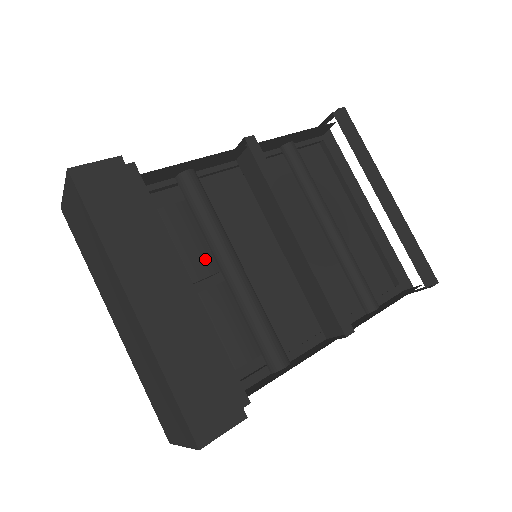
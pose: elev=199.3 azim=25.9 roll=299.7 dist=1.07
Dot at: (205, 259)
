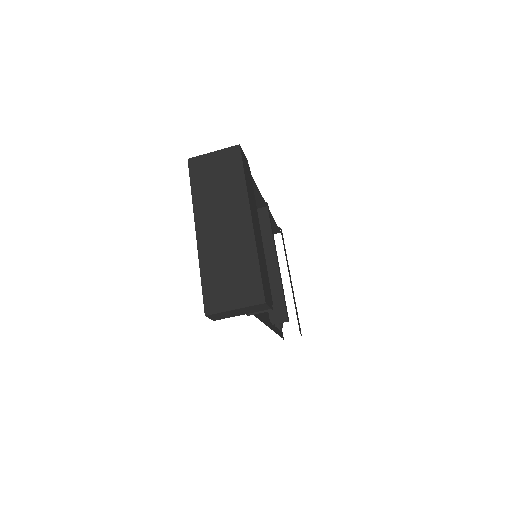
Dot at: occluded
